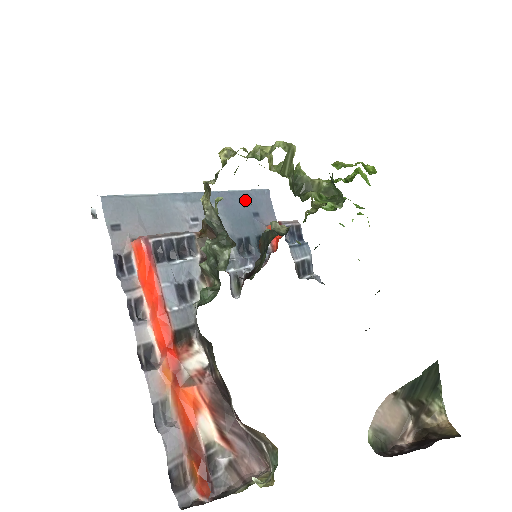
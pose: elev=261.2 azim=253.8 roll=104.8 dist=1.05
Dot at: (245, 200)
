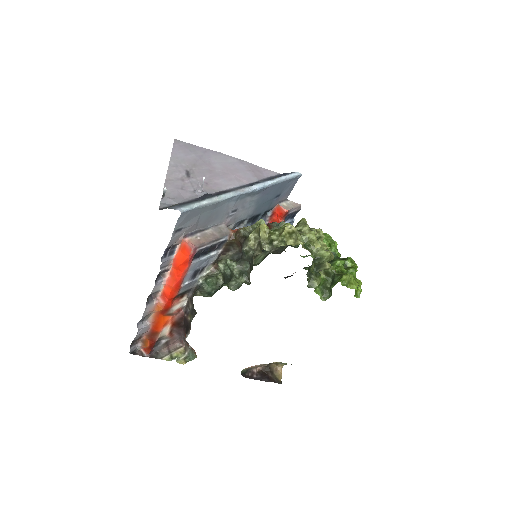
Dot at: (279, 188)
